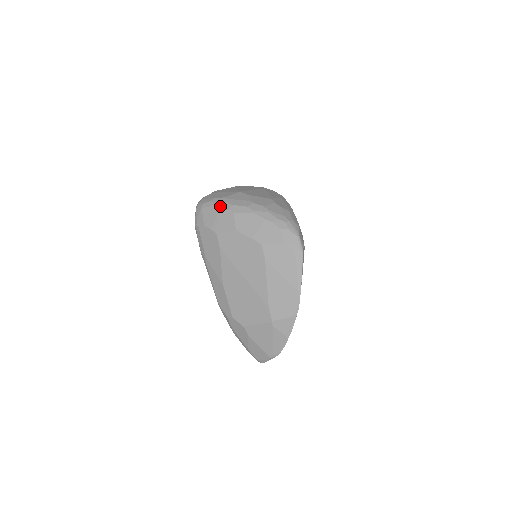
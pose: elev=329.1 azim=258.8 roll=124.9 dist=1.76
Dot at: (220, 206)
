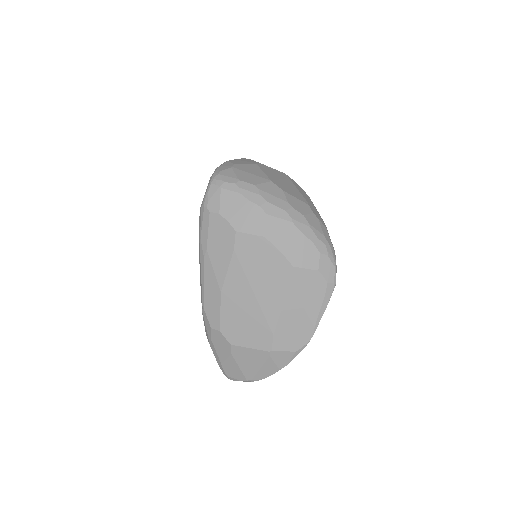
Dot at: (249, 196)
